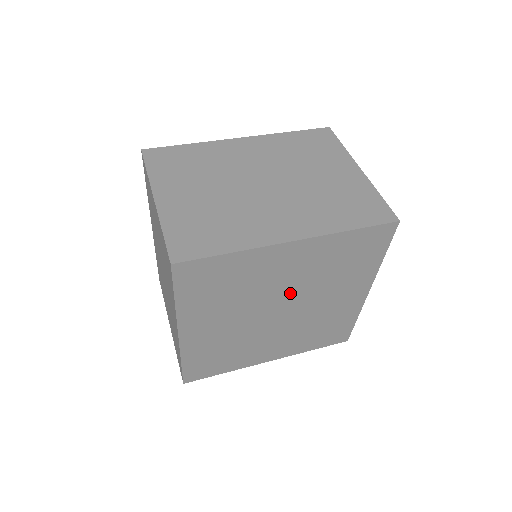
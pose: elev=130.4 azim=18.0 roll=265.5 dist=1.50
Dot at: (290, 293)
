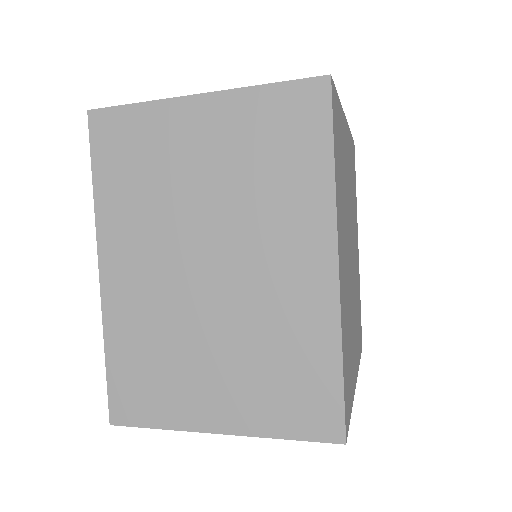
Dot at: (350, 217)
